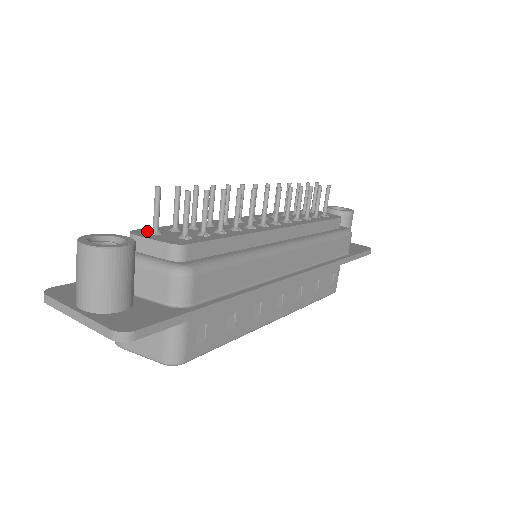
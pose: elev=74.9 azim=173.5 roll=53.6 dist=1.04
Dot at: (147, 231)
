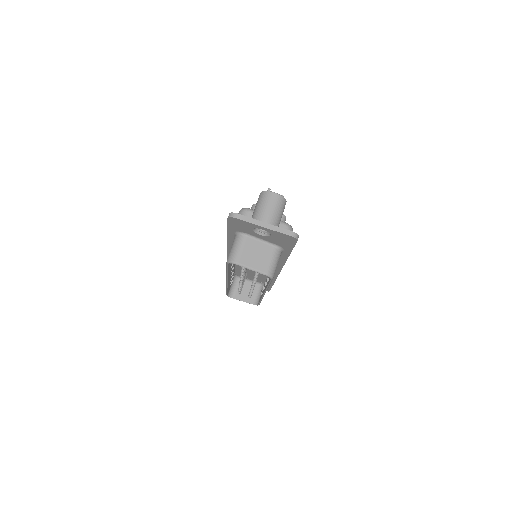
Dot at: occluded
